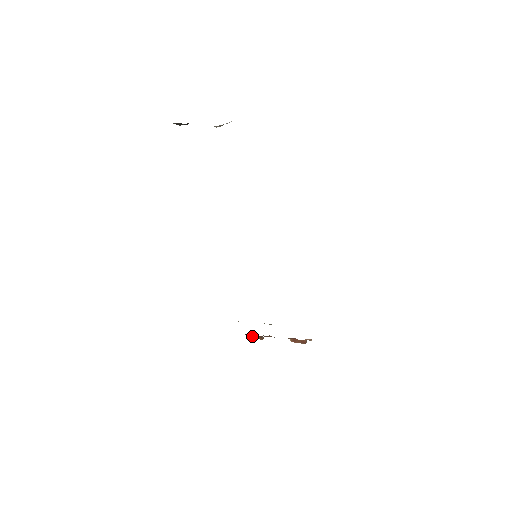
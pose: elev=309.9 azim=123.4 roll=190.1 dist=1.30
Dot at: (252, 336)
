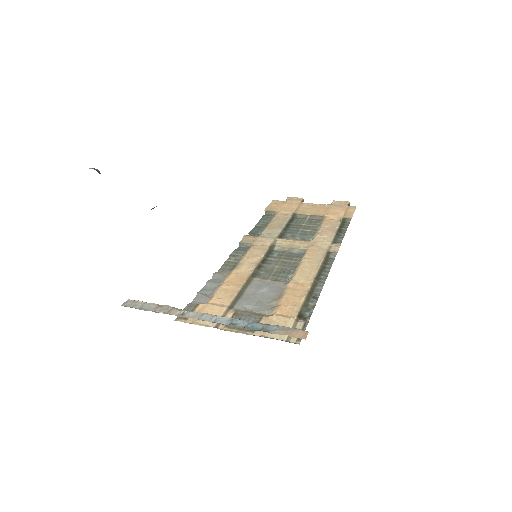
Dot at: occluded
